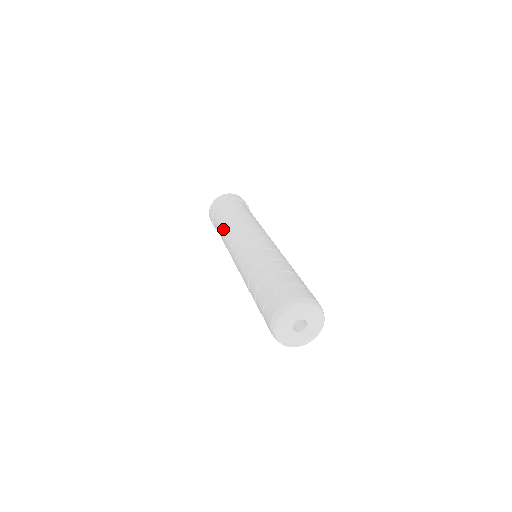
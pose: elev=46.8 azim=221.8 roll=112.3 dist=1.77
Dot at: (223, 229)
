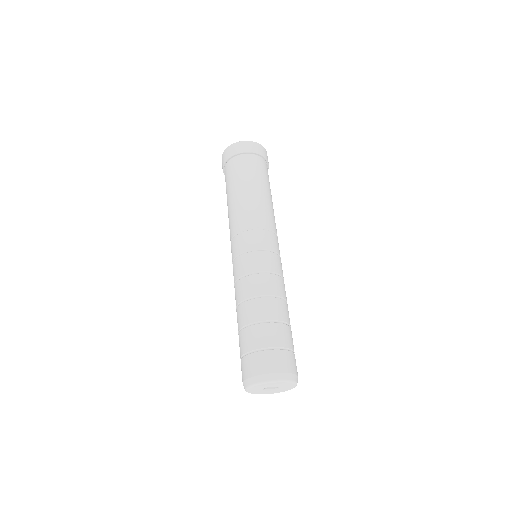
Dot at: (243, 195)
